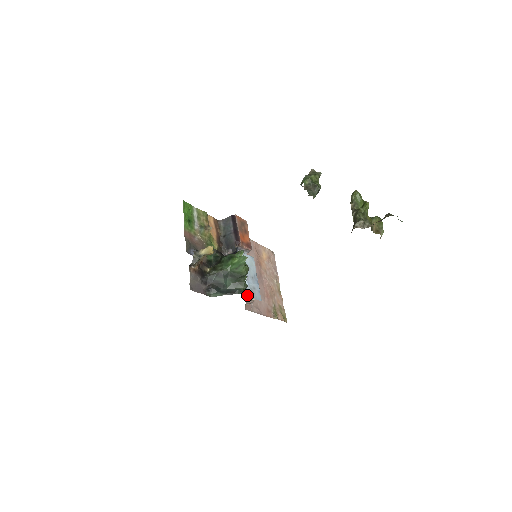
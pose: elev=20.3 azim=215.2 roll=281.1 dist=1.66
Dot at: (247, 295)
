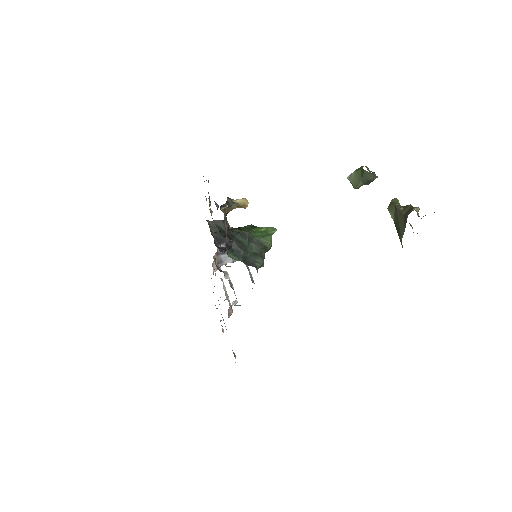
Dot at: (253, 281)
